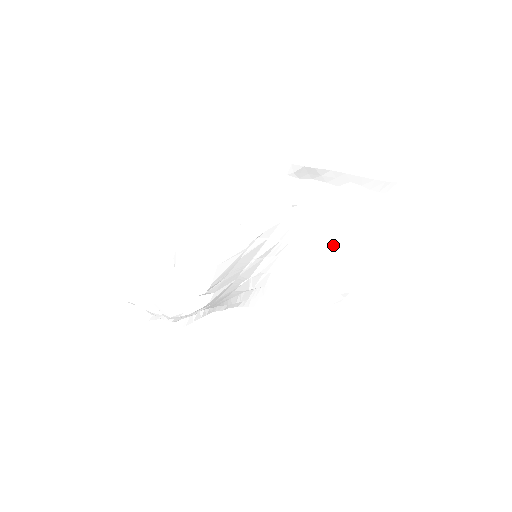
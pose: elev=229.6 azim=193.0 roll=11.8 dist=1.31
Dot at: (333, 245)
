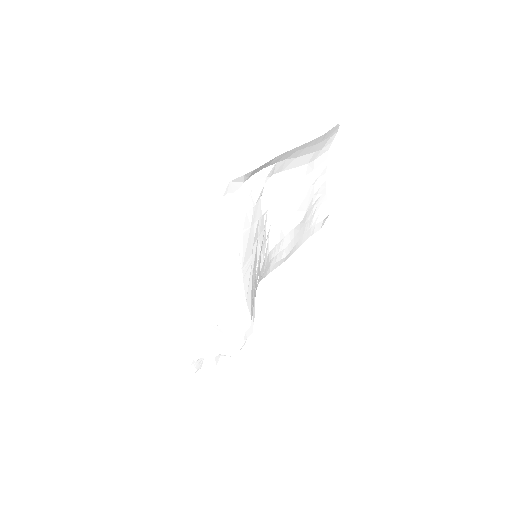
Dot at: (303, 198)
